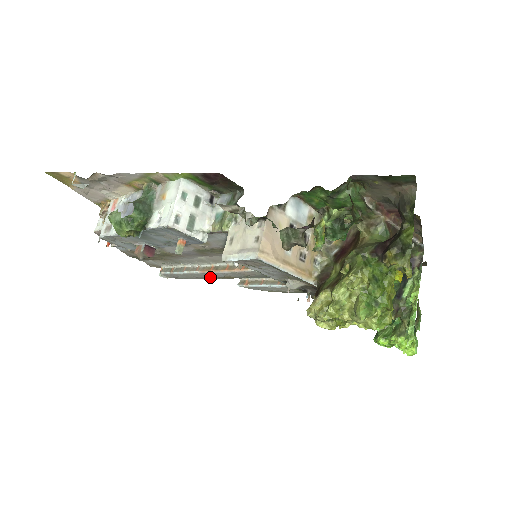
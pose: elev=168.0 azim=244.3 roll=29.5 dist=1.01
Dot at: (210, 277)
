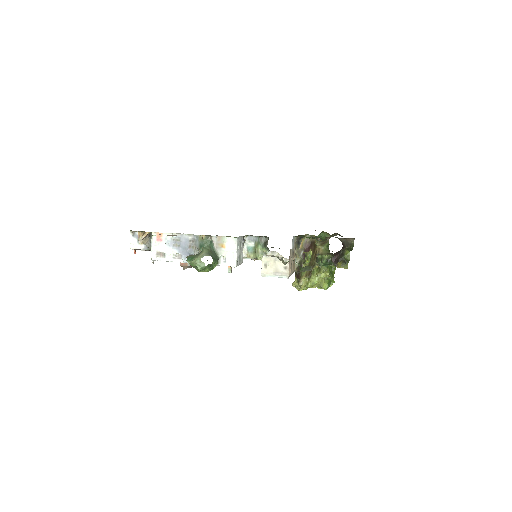
Dot at: occluded
